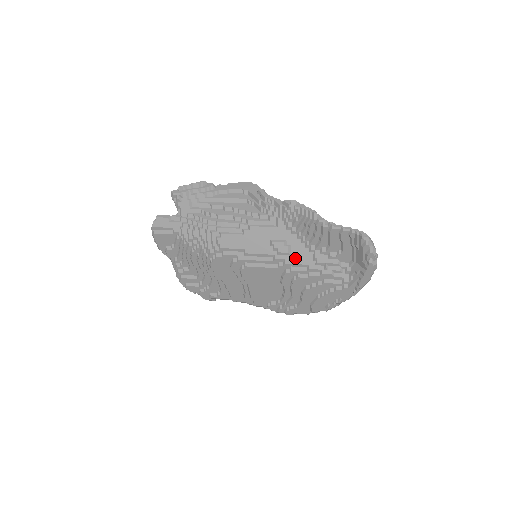
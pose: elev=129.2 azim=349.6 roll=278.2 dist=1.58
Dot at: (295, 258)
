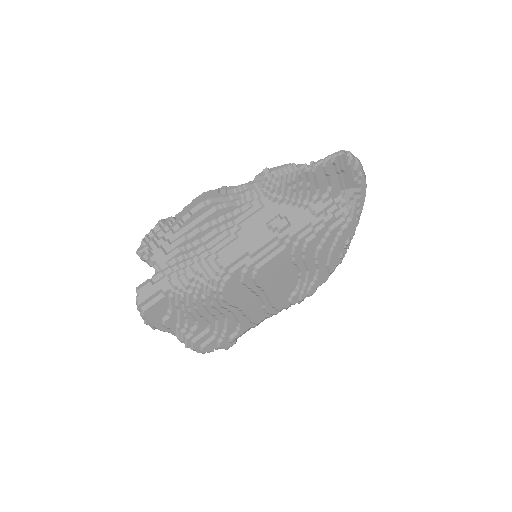
Dot at: (296, 225)
